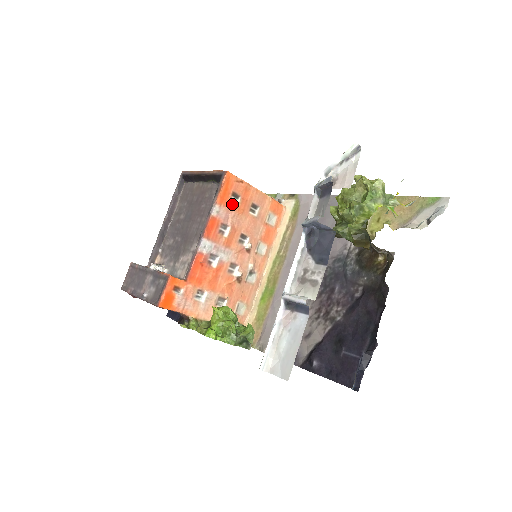
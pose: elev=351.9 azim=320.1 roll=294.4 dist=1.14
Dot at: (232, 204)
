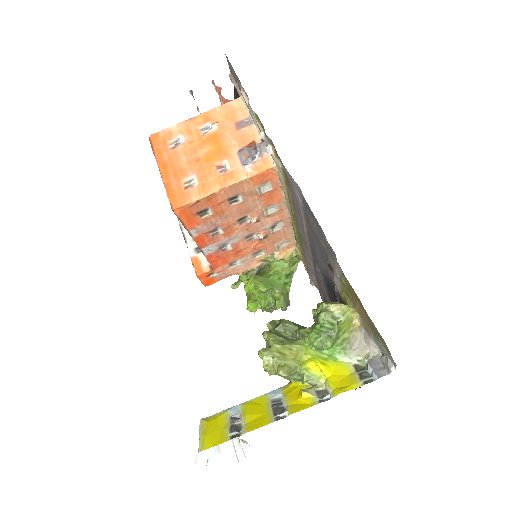
Dot at: (205, 217)
